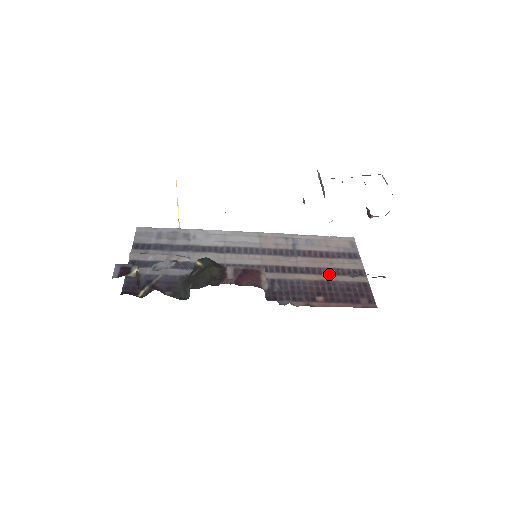
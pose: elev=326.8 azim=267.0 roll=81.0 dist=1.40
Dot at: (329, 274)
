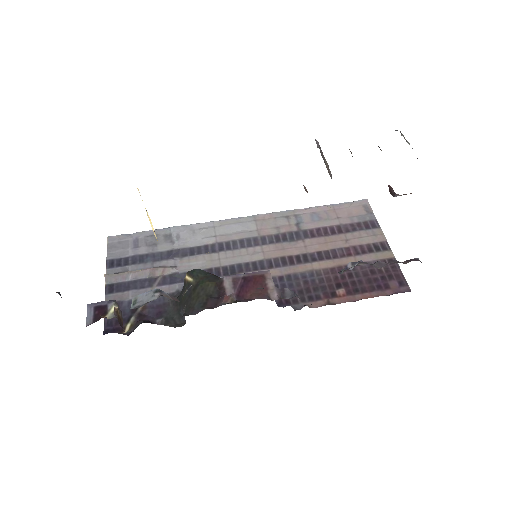
Dot at: (346, 256)
